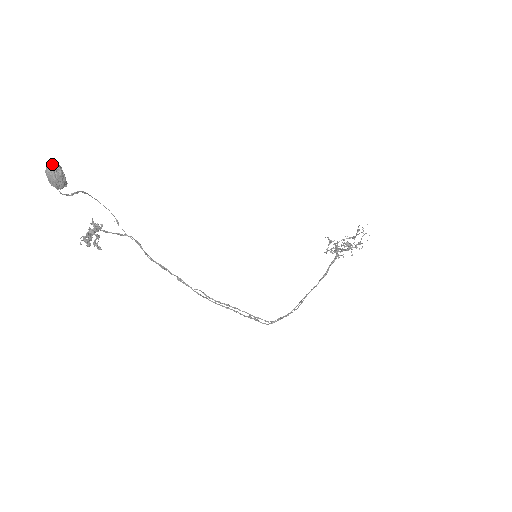
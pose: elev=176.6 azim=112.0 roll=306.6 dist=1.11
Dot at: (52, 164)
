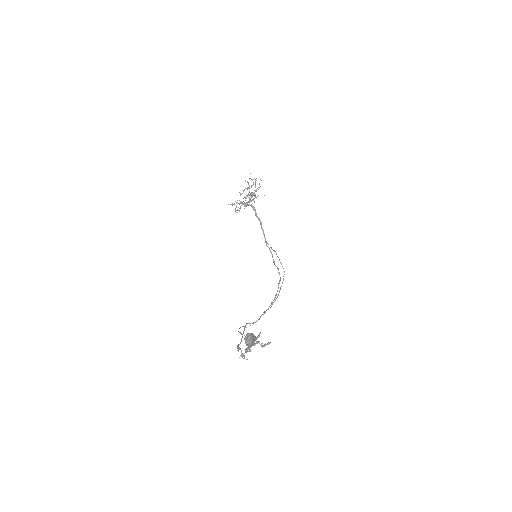
Dot at: (249, 337)
